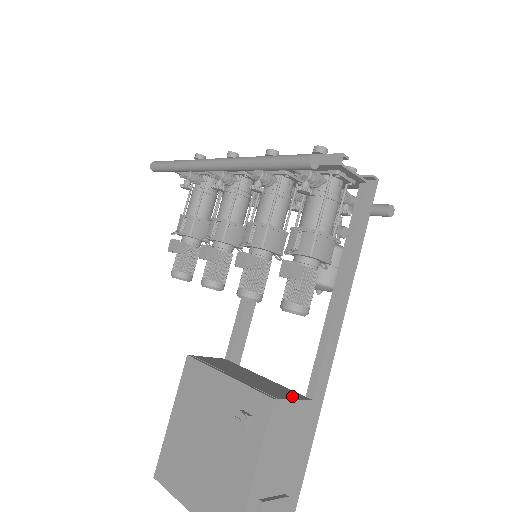
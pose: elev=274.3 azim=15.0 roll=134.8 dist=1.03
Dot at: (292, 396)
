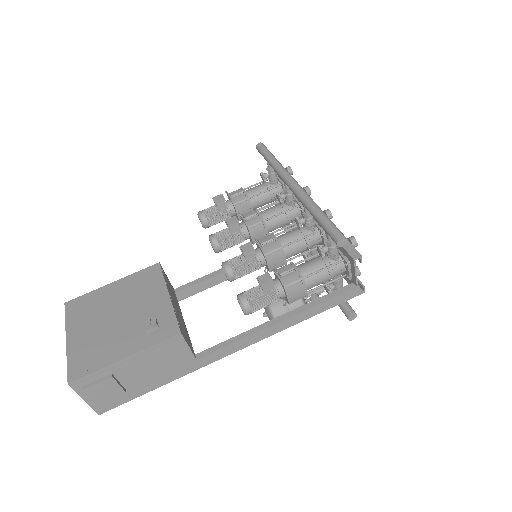
Dot at: (190, 345)
